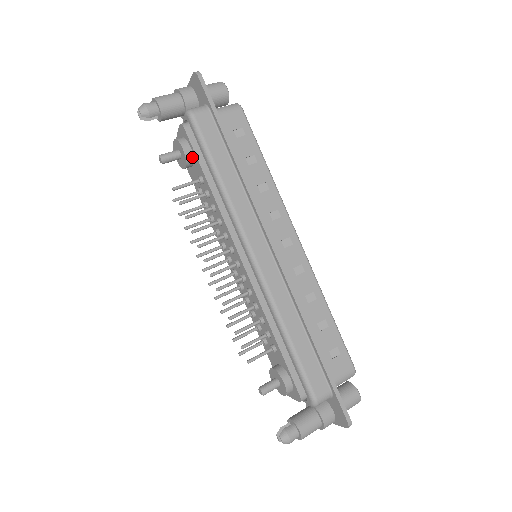
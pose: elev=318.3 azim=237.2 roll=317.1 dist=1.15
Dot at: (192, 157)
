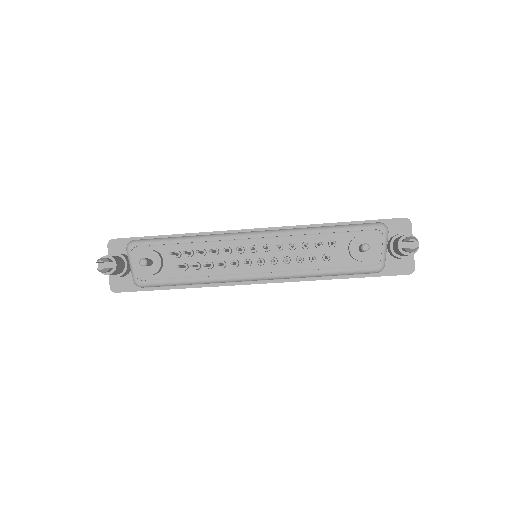
Dot at: (158, 253)
